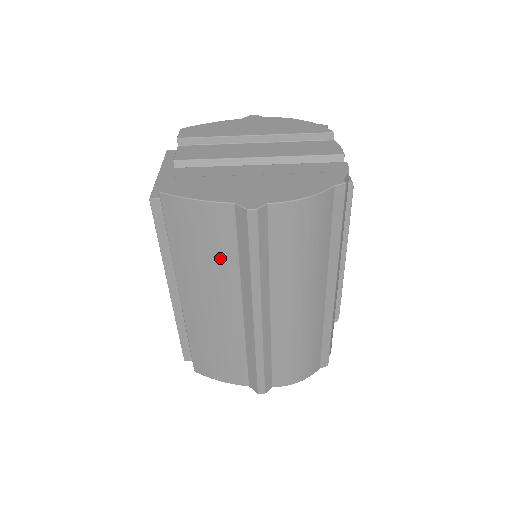
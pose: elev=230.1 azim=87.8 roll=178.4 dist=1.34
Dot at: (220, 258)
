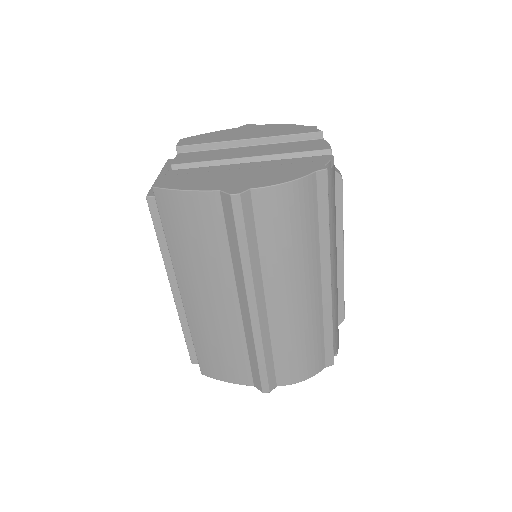
Dot at: (212, 248)
